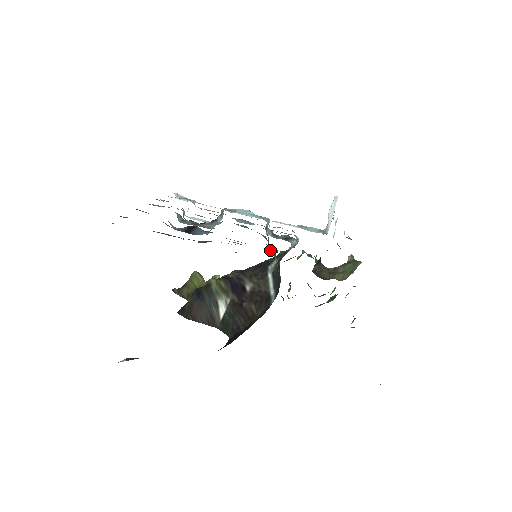
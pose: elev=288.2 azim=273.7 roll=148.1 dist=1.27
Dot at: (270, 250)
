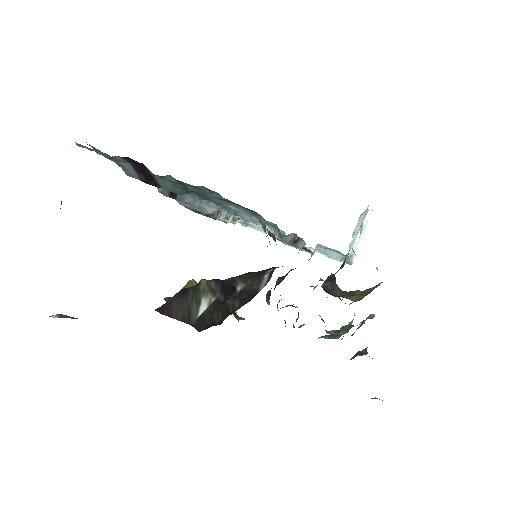
Dot at: (263, 227)
